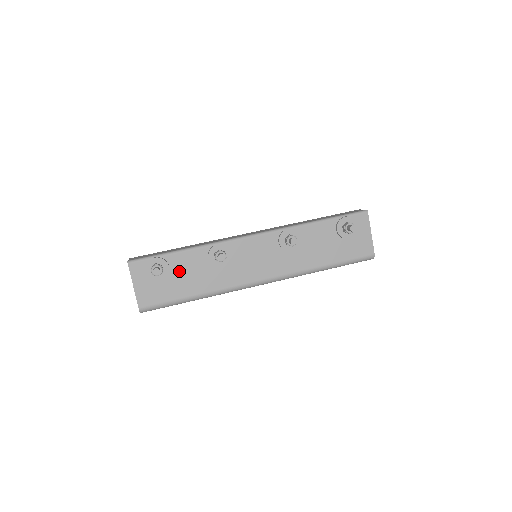
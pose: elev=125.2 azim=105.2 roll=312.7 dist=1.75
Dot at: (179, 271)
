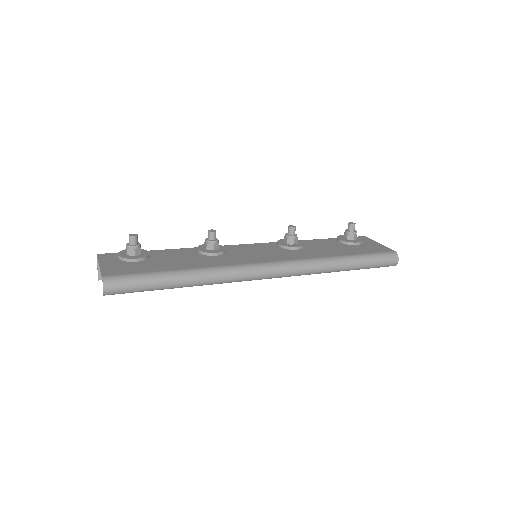
Dot at: (161, 258)
